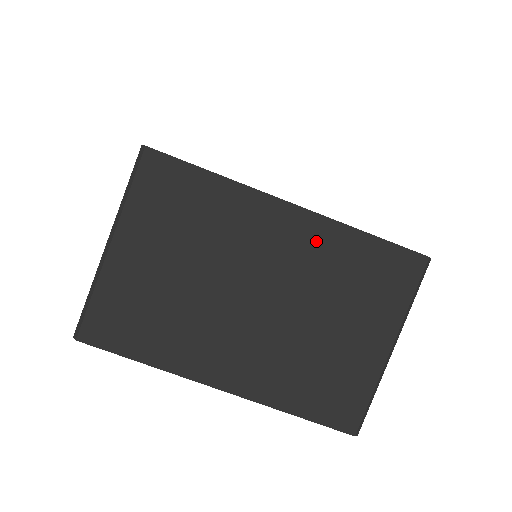
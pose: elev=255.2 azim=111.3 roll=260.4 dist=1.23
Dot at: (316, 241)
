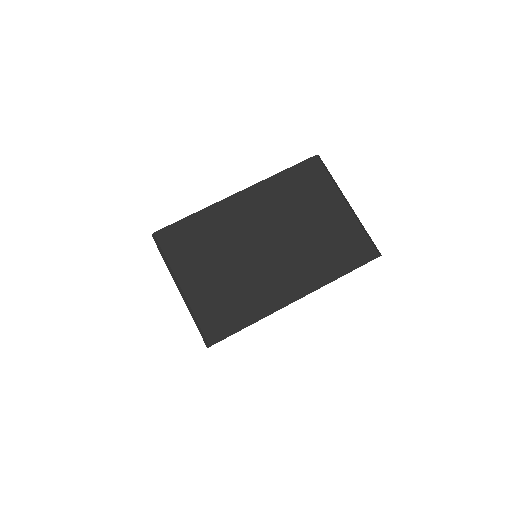
Dot at: (264, 196)
